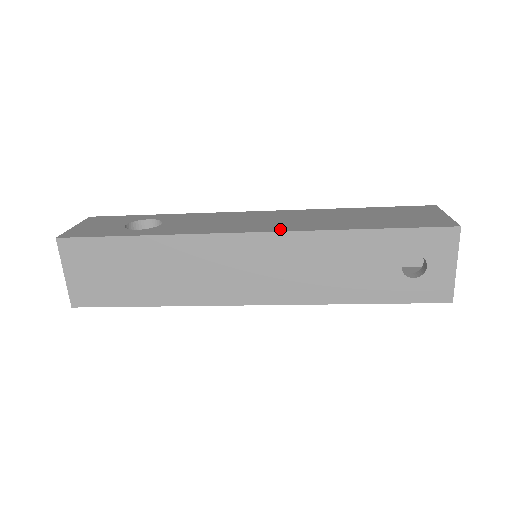
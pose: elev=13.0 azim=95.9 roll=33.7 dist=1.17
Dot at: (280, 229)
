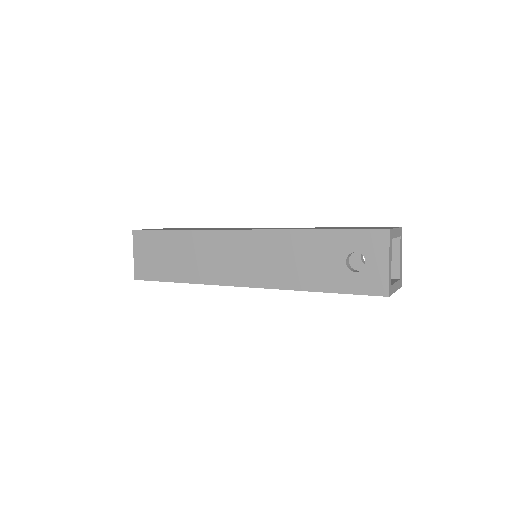
Dot at: (263, 229)
